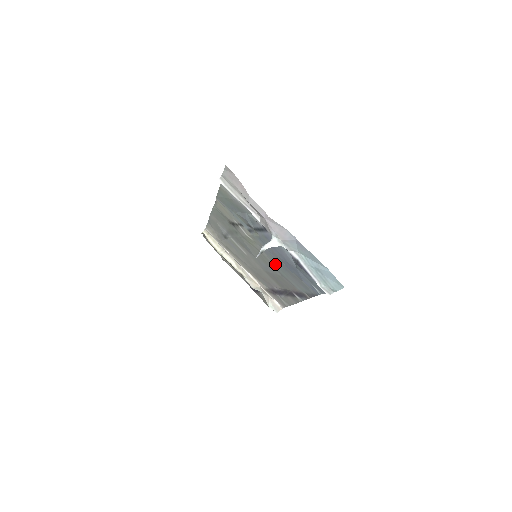
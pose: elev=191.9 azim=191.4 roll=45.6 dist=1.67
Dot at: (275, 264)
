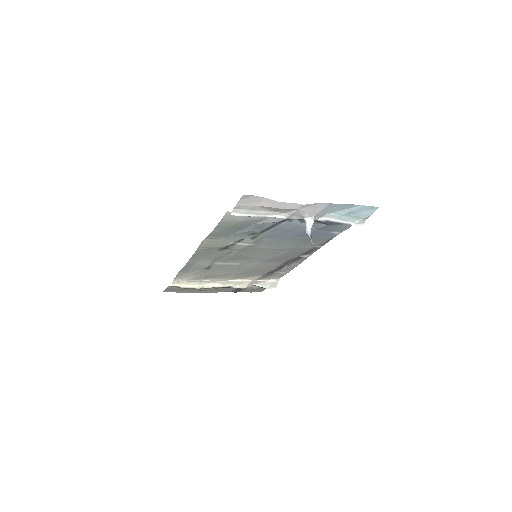
Dot at: (283, 246)
